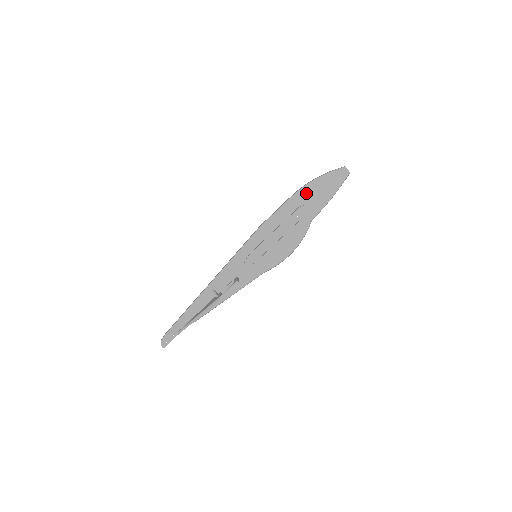
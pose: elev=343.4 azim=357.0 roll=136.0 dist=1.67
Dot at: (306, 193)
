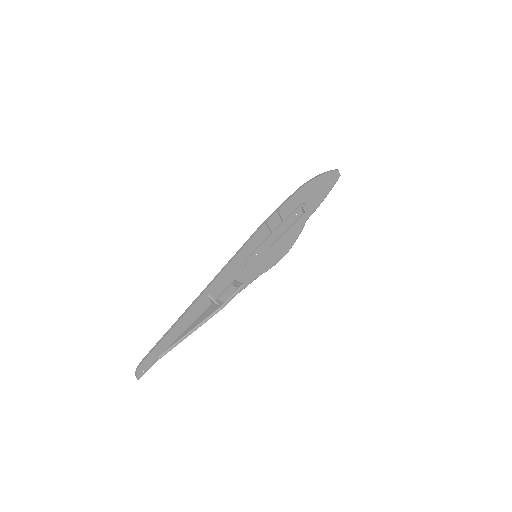
Dot at: (307, 191)
